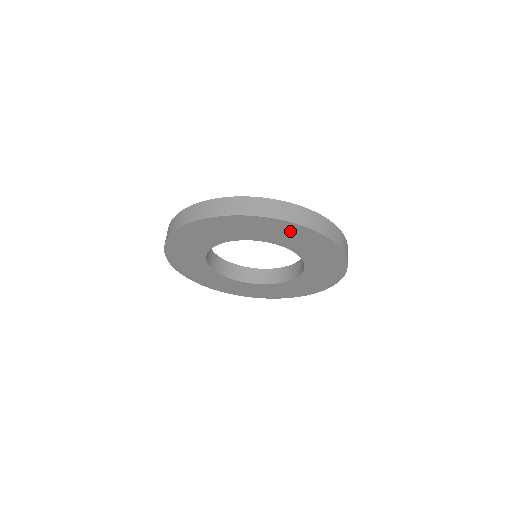
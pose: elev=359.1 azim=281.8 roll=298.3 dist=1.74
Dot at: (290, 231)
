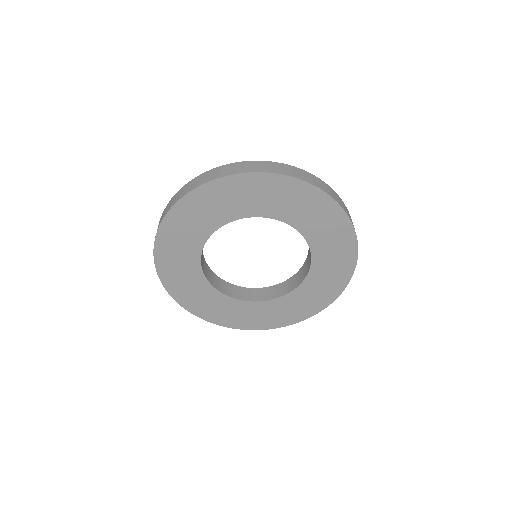
Dot at: (292, 193)
